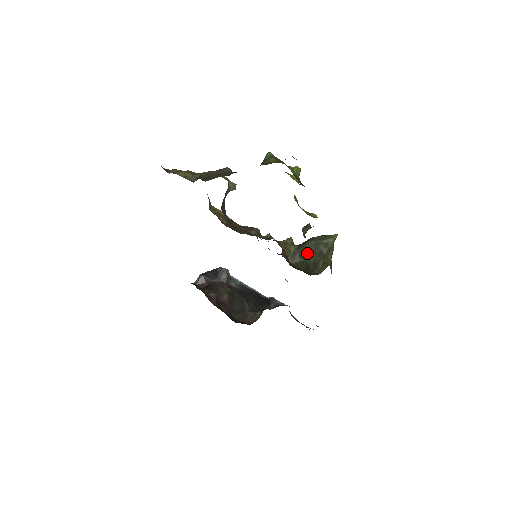
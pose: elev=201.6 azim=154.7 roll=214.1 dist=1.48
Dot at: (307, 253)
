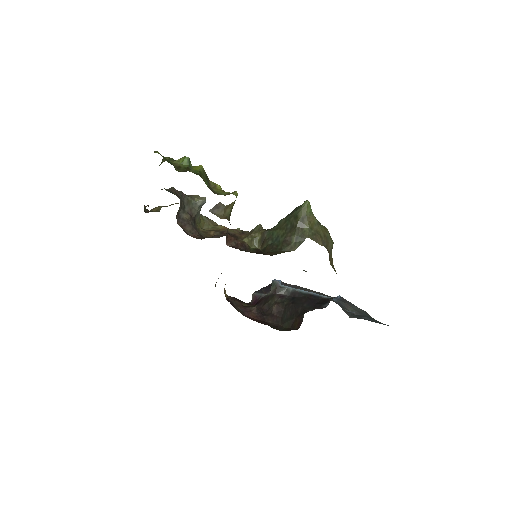
Dot at: (276, 233)
